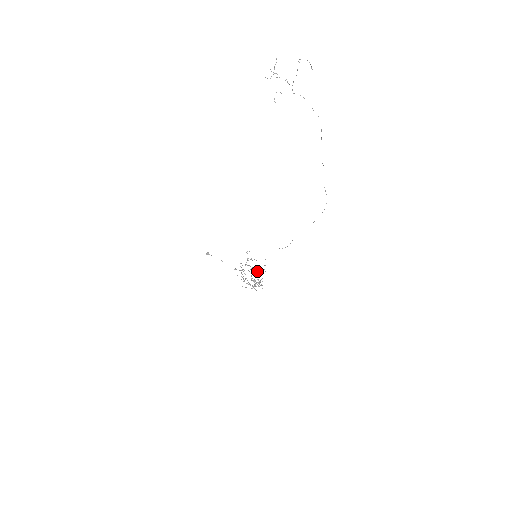
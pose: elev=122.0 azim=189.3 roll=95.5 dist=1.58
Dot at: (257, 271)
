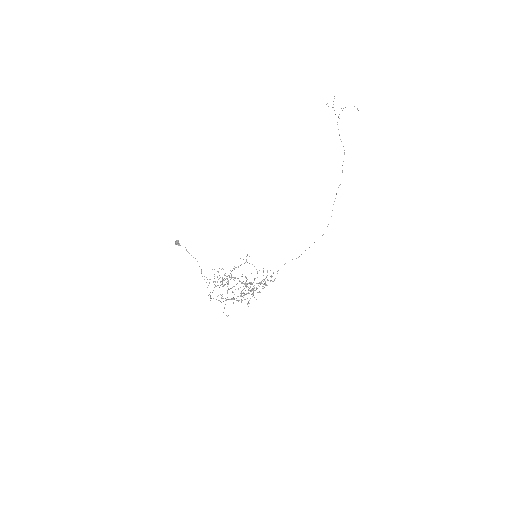
Dot at: occluded
